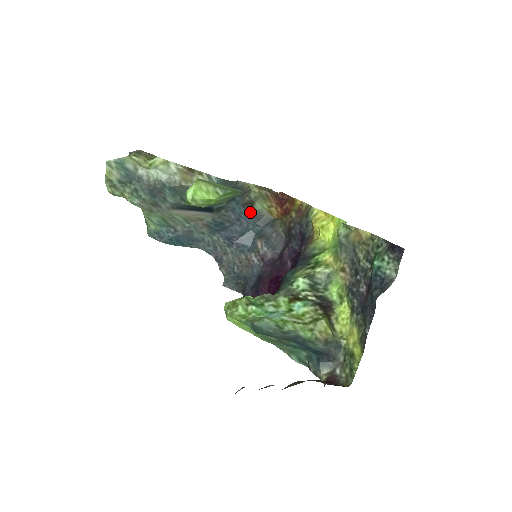
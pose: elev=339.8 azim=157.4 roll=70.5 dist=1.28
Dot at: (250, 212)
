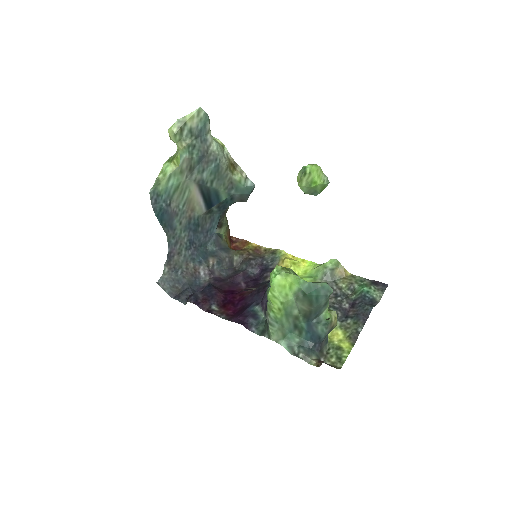
Dot at: (216, 231)
